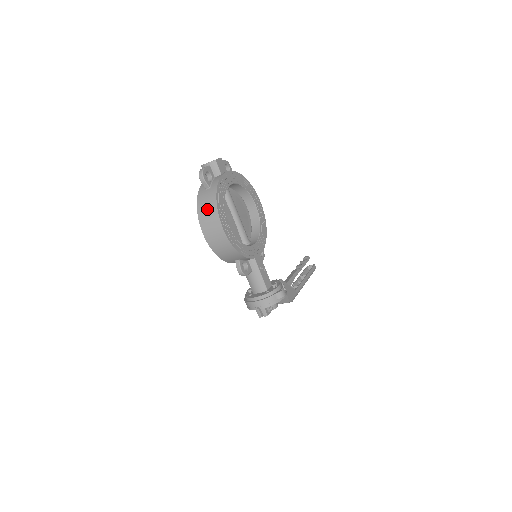
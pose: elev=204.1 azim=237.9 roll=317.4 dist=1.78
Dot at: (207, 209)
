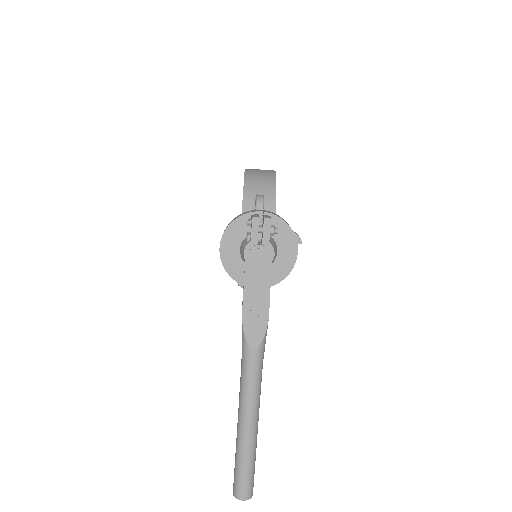
Dot at: occluded
